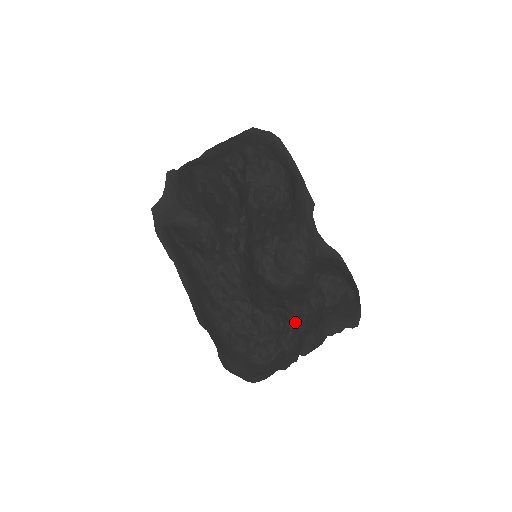
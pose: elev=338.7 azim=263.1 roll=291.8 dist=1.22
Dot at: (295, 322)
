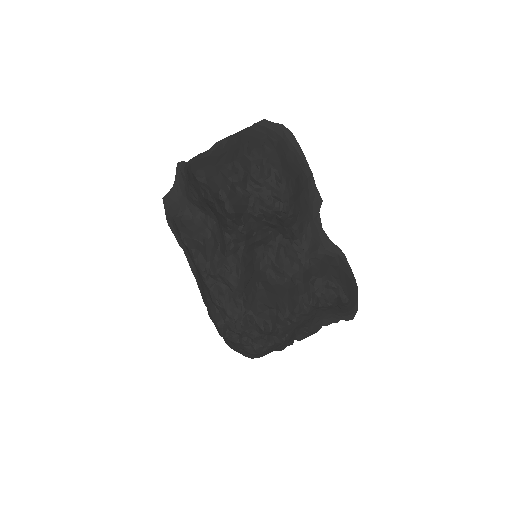
Dot at: (287, 322)
